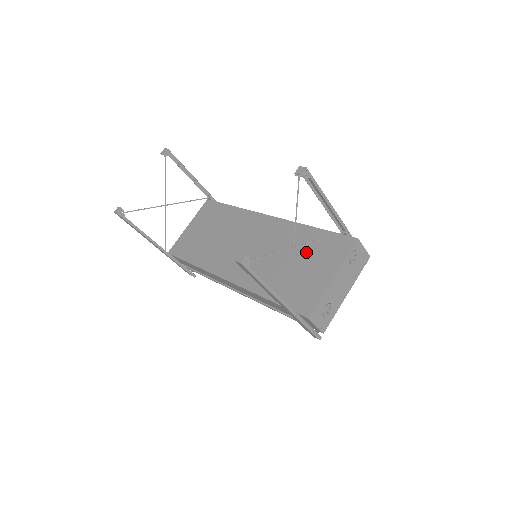
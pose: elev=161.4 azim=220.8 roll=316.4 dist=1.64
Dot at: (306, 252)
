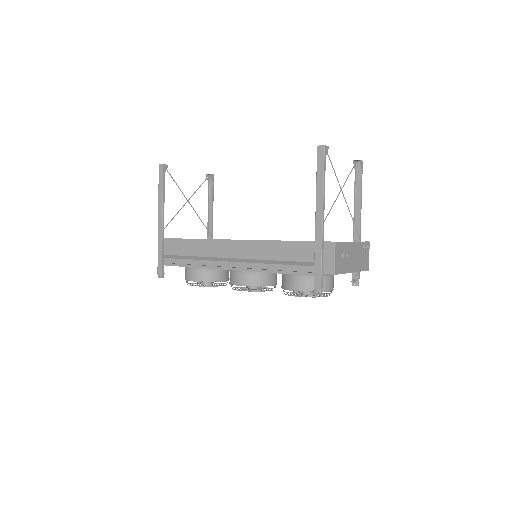
Dot at: occluded
